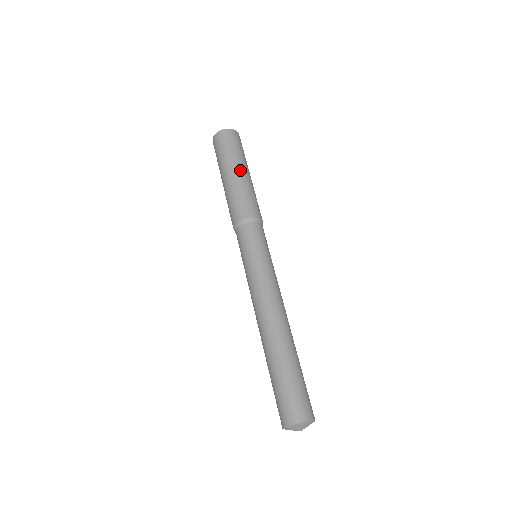
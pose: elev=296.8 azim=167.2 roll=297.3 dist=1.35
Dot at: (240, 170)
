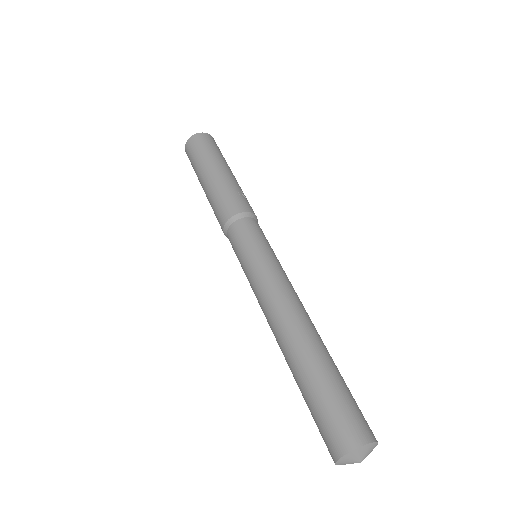
Dot at: (216, 169)
